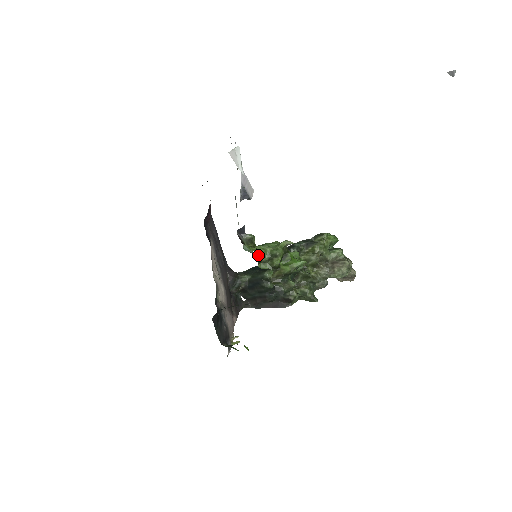
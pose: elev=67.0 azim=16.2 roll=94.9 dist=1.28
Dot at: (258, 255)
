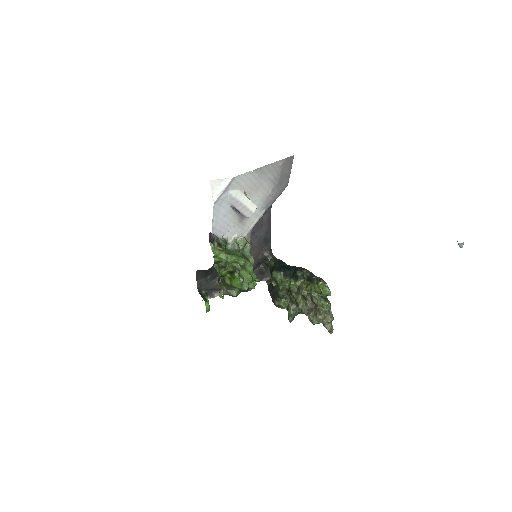
Dot at: (216, 258)
